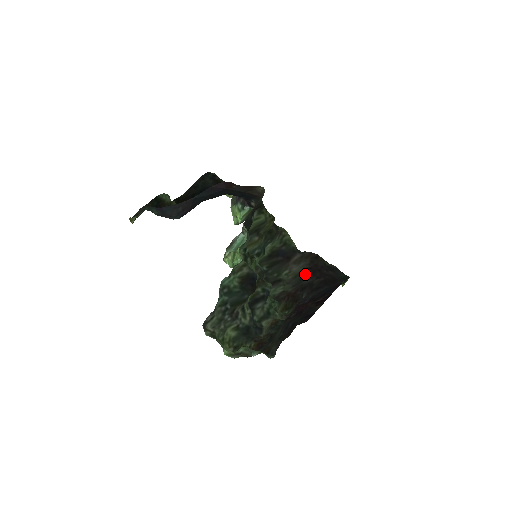
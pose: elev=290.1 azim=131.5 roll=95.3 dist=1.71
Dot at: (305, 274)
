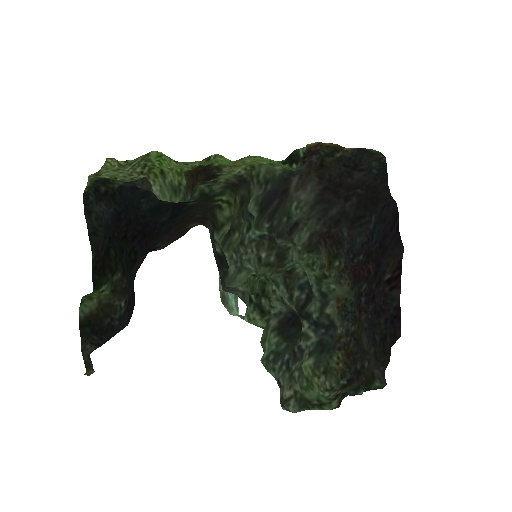
Dot at: (324, 201)
